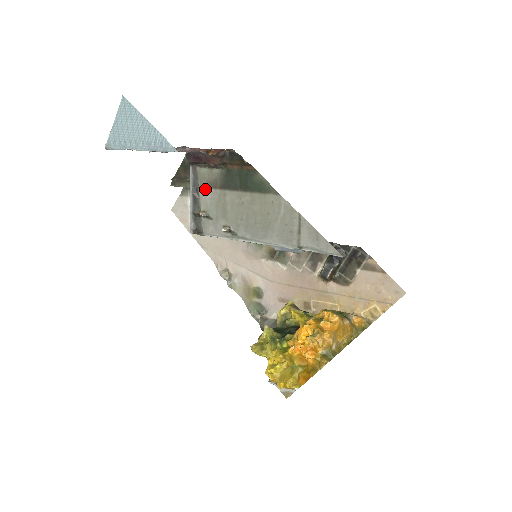
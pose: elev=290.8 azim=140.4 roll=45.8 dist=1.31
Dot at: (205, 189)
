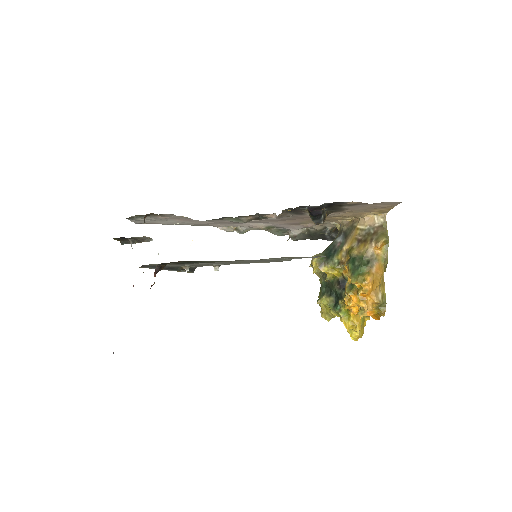
Dot at: occluded
